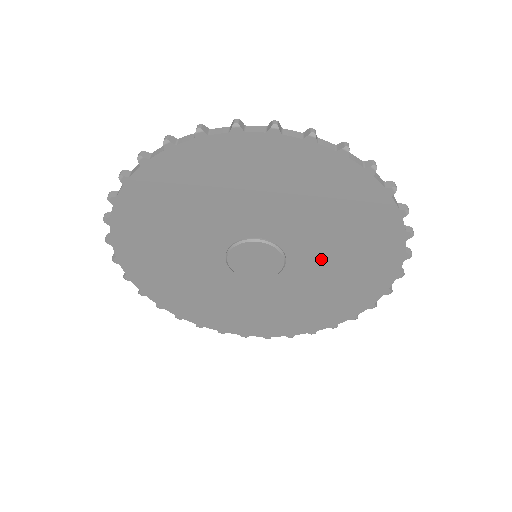
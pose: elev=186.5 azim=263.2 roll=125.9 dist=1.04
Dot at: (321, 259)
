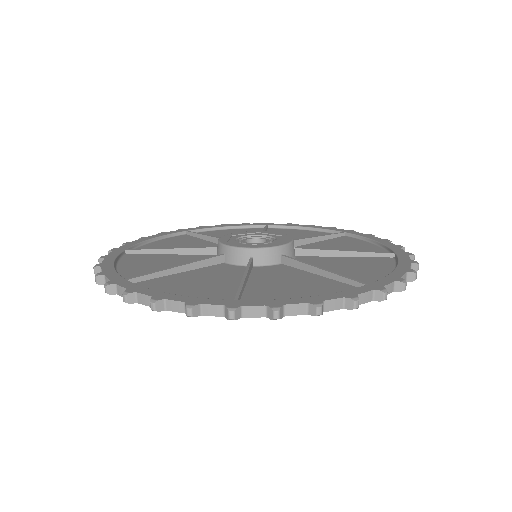
Dot at: occluded
